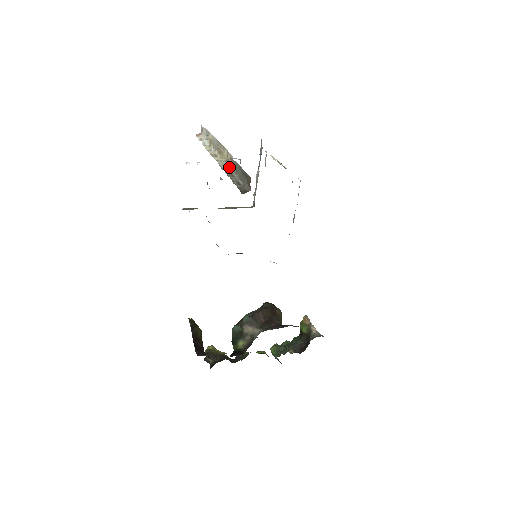
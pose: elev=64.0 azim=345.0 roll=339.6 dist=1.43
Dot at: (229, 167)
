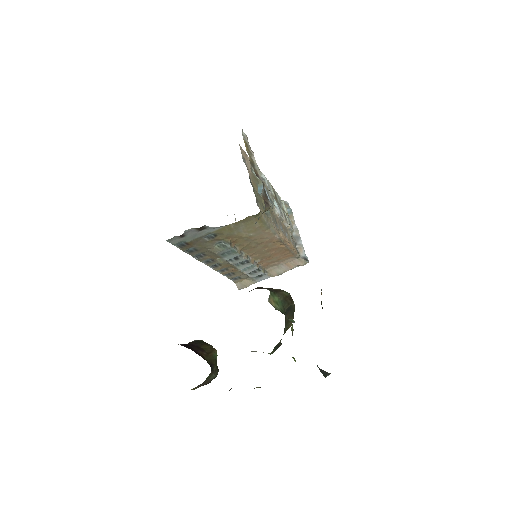
Dot at: occluded
